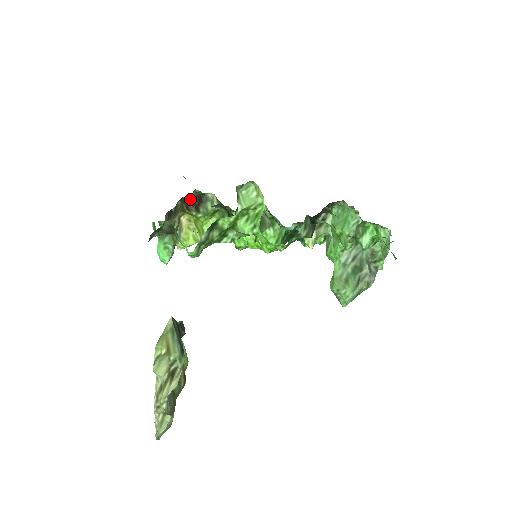
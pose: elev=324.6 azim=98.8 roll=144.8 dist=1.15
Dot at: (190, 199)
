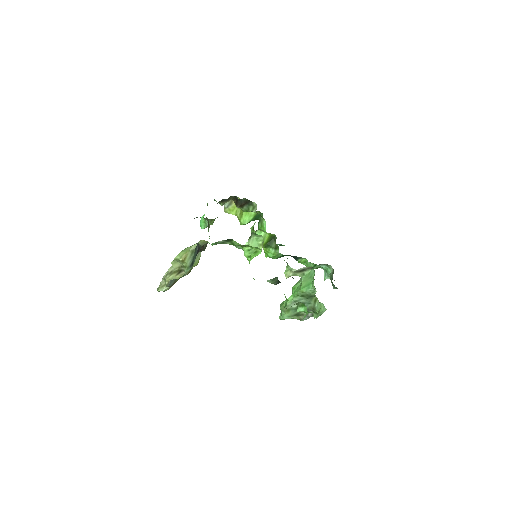
Dot at: (240, 200)
